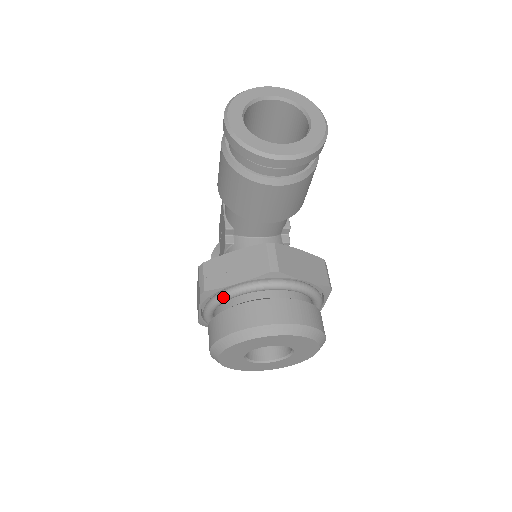
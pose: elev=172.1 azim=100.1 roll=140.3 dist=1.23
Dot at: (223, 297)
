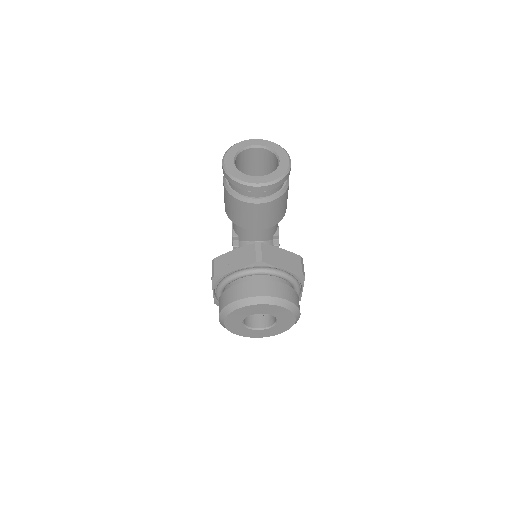
Dot at: (226, 280)
